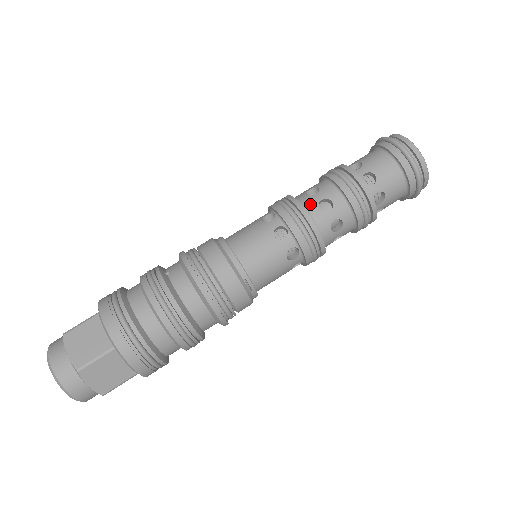
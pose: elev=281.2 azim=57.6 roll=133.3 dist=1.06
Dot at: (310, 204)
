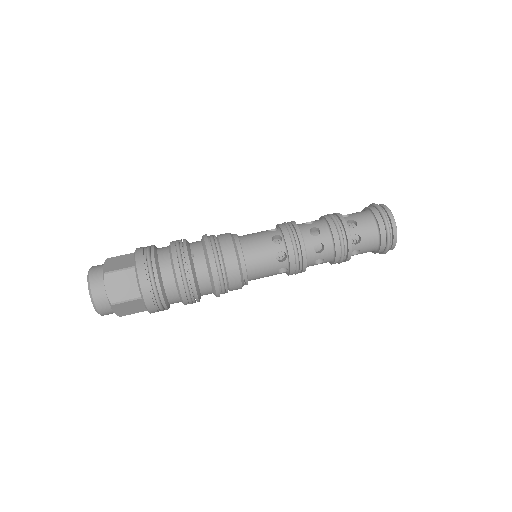
Dot at: (309, 243)
